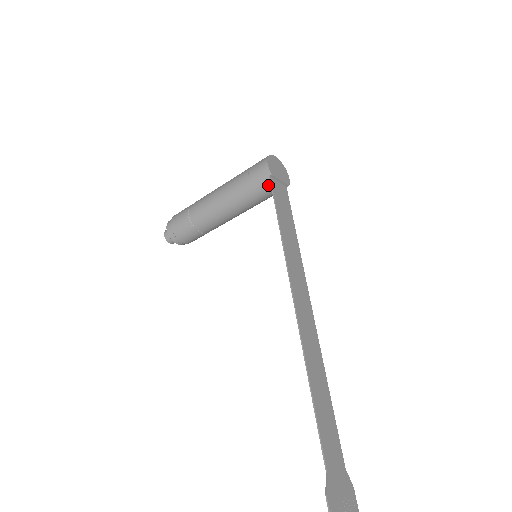
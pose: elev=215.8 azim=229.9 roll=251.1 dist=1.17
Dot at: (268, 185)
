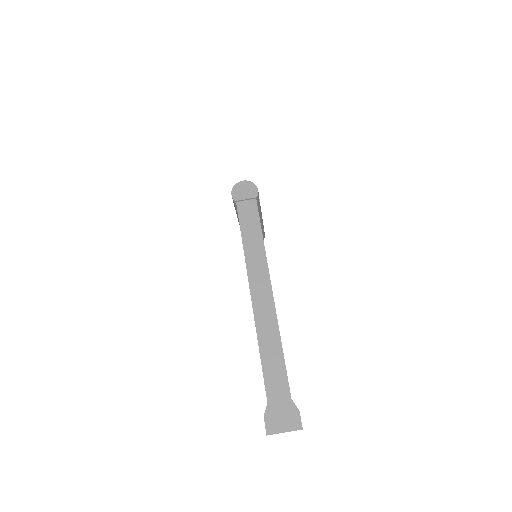
Dot at: occluded
